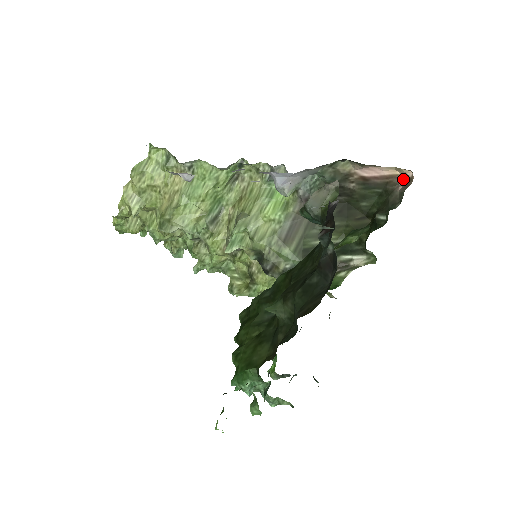
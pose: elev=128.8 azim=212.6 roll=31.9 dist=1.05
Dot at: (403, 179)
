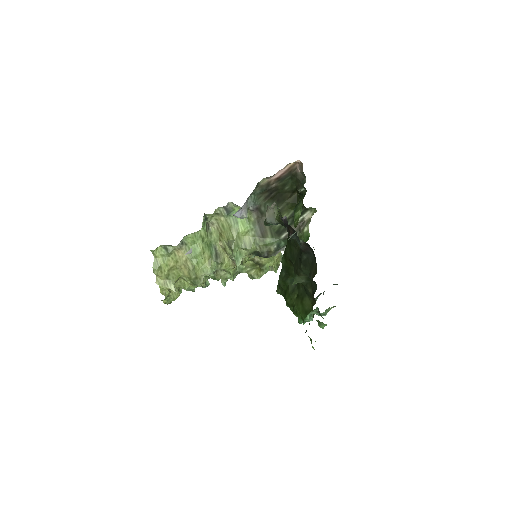
Dot at: (297, 165)
